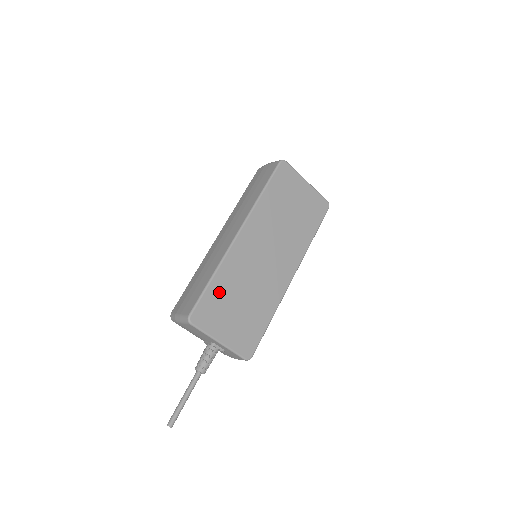
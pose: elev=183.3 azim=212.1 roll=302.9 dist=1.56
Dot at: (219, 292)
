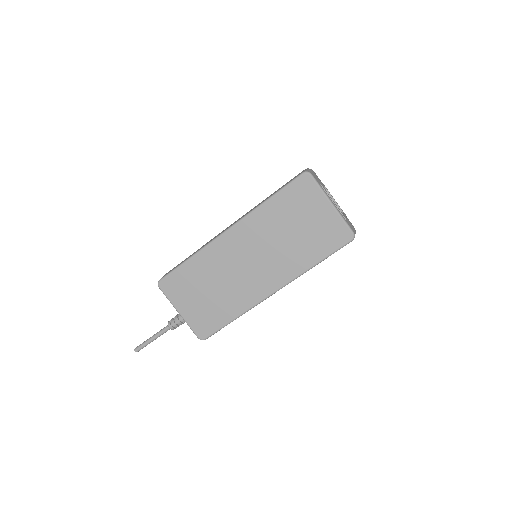
Dot at: (191, 273)
